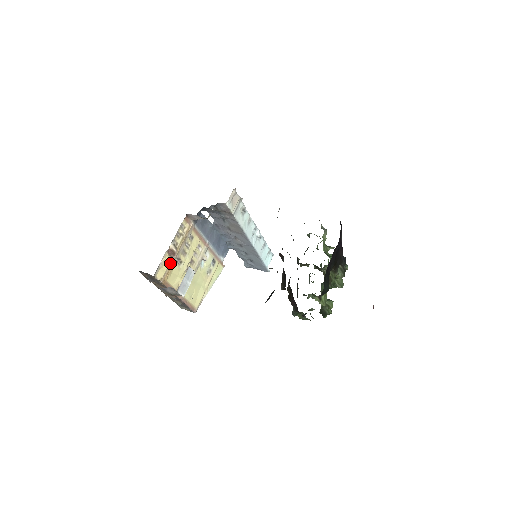
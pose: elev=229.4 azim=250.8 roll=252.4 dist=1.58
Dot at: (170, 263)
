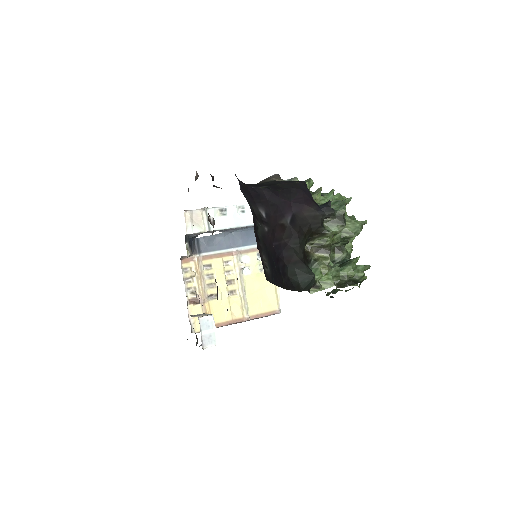
Dot at: (202, 308)
